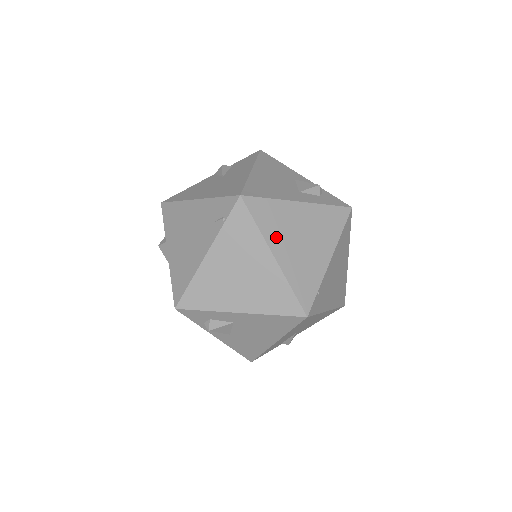
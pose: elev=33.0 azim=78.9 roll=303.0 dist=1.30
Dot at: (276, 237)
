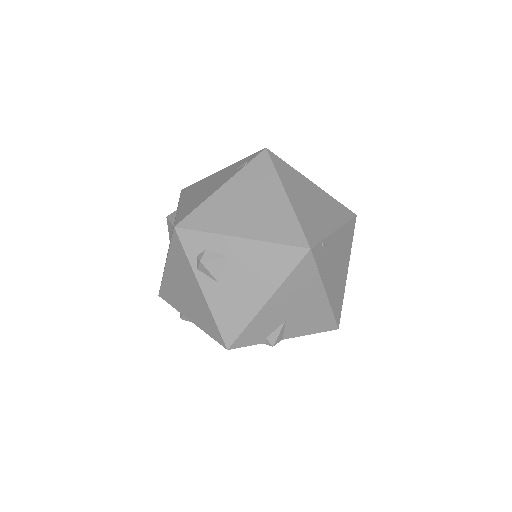
Dot at: (290, 186)
